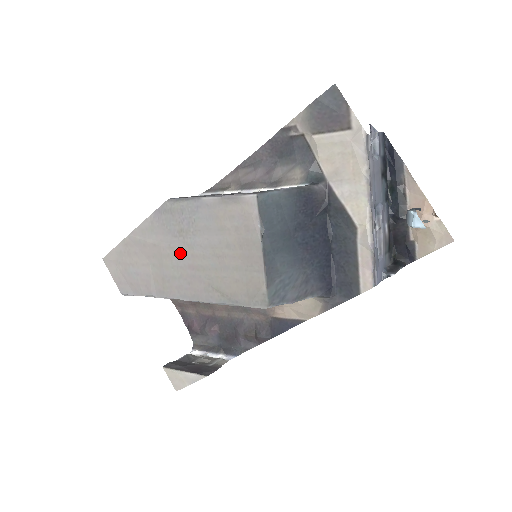
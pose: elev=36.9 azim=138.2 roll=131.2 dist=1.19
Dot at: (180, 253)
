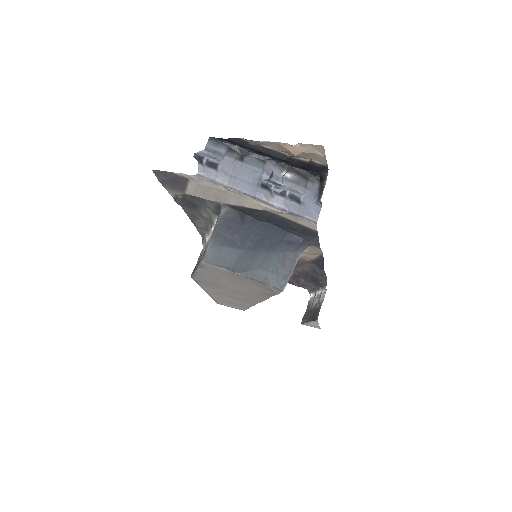
Dot at: (228, 291)
